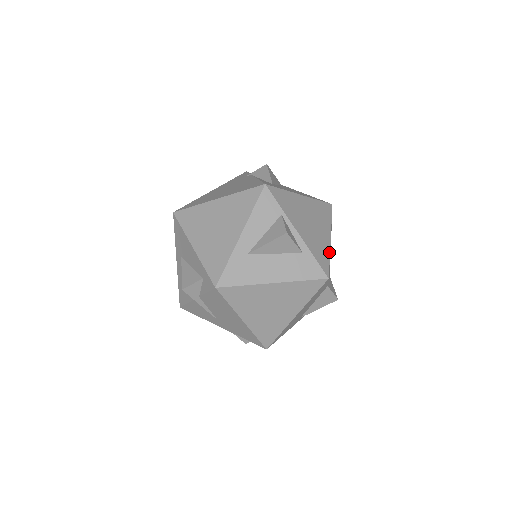
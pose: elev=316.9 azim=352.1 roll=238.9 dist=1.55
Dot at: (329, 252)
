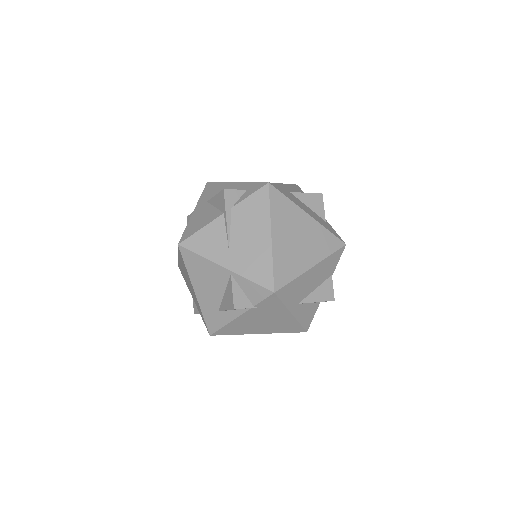
Dot at: occluded
